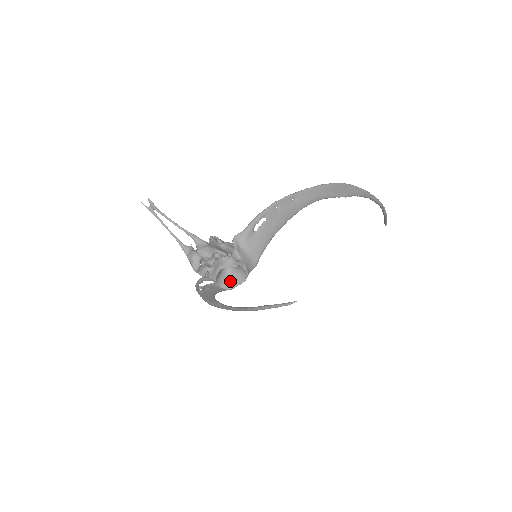
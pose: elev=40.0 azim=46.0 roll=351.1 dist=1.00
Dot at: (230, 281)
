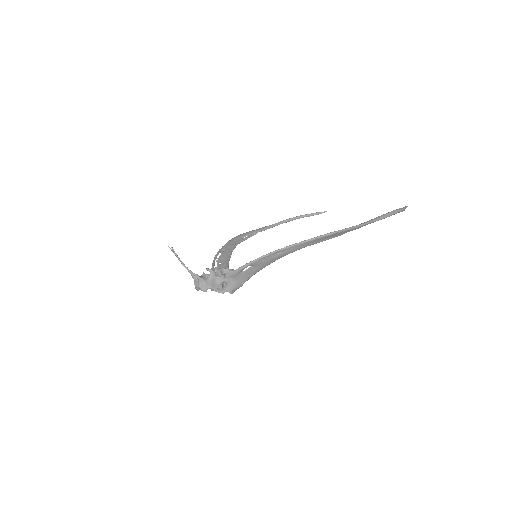
Dot at: occluded
